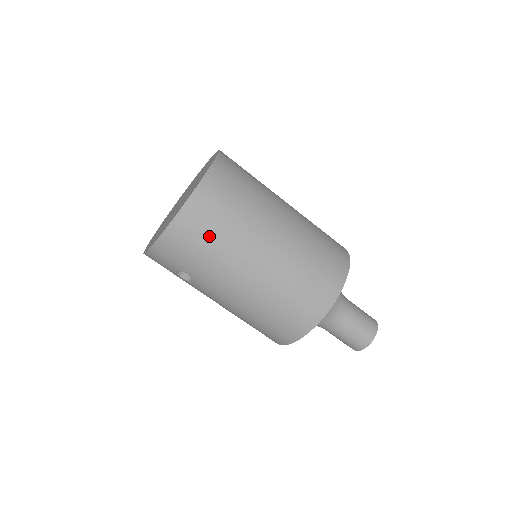
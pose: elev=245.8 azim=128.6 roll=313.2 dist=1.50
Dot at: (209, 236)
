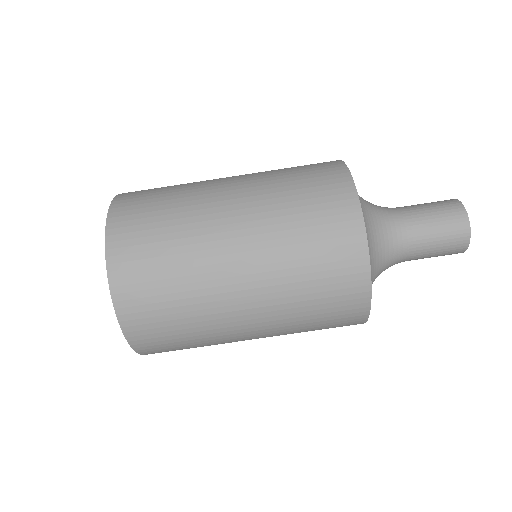
Dot at: (172, 326)
